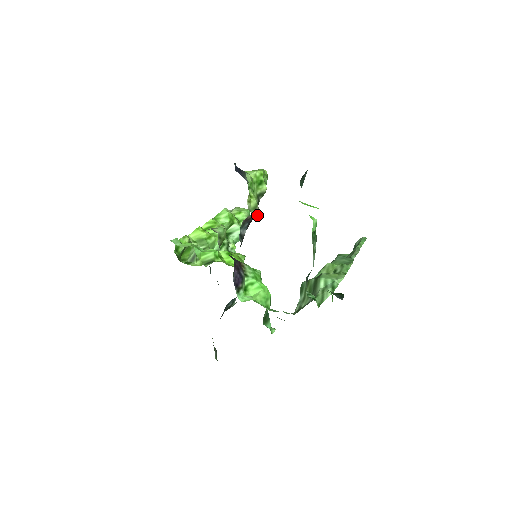
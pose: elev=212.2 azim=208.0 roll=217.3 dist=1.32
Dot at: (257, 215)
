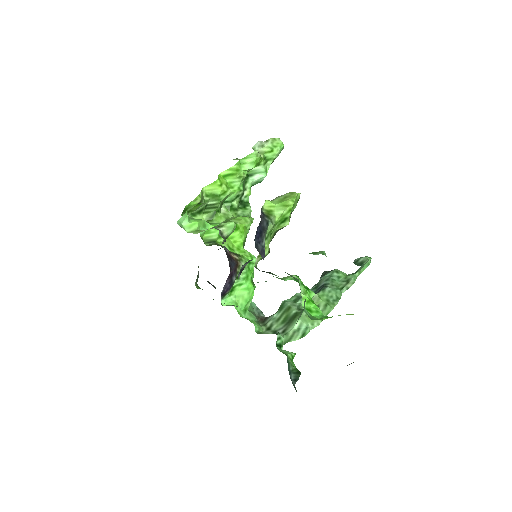
Dot at: occluded
